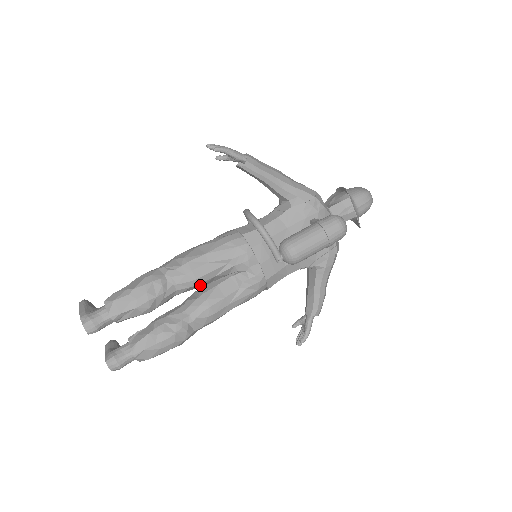
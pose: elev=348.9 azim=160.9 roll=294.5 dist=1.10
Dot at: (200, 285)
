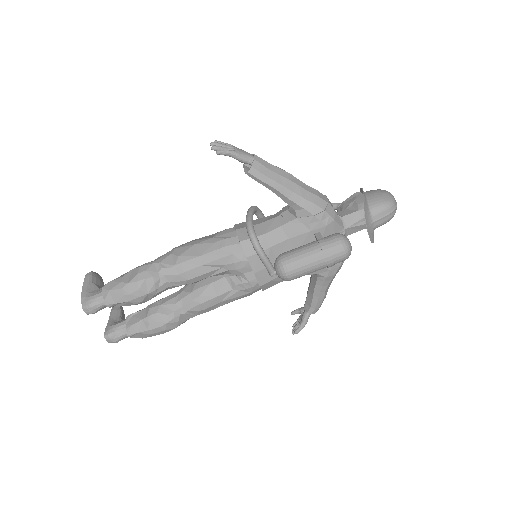
Dot at: occluded
